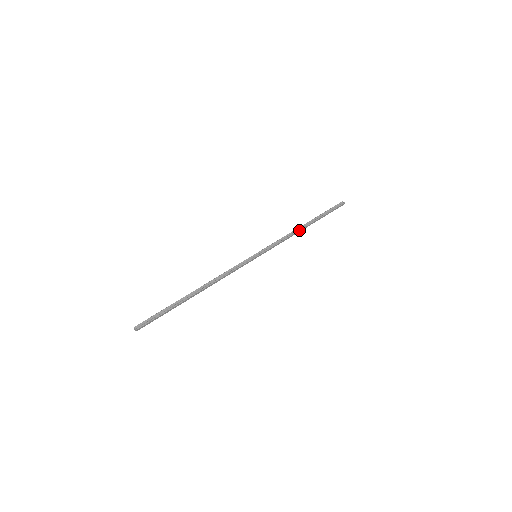
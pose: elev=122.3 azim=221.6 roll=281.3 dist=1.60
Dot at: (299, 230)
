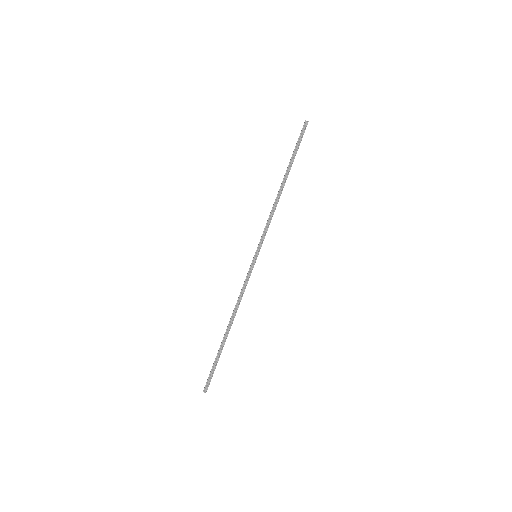
Dot at: occluded
